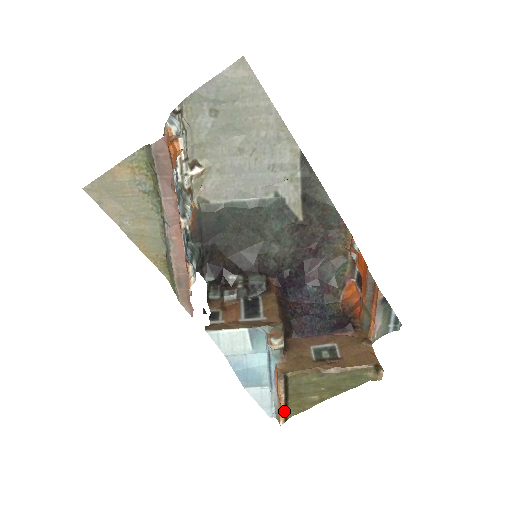
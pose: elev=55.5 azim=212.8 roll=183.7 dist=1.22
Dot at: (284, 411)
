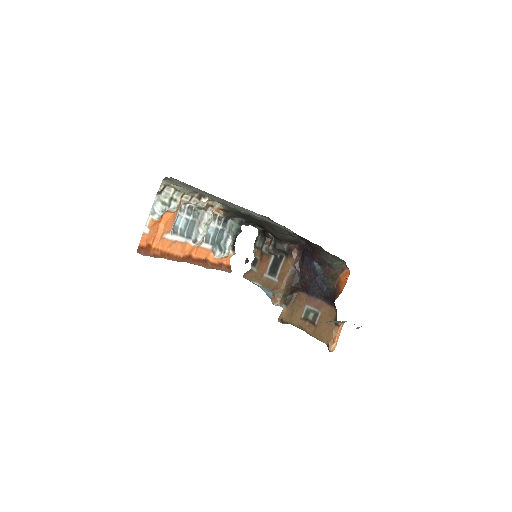
Dot at: occluded
